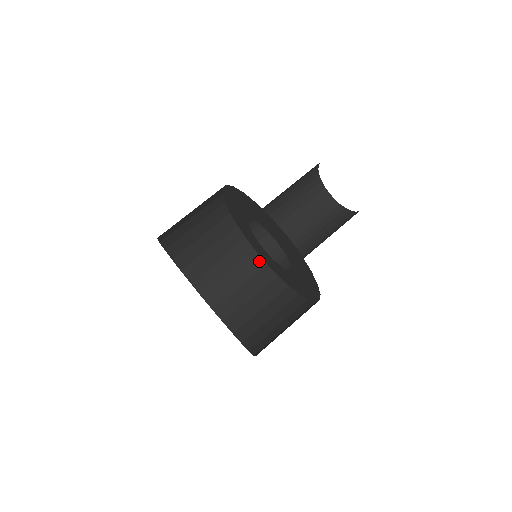
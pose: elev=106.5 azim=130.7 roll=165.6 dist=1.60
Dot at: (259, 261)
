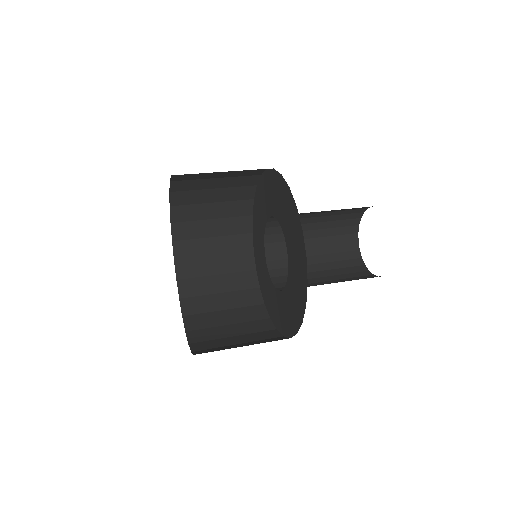
Dot at: (258, 297)
